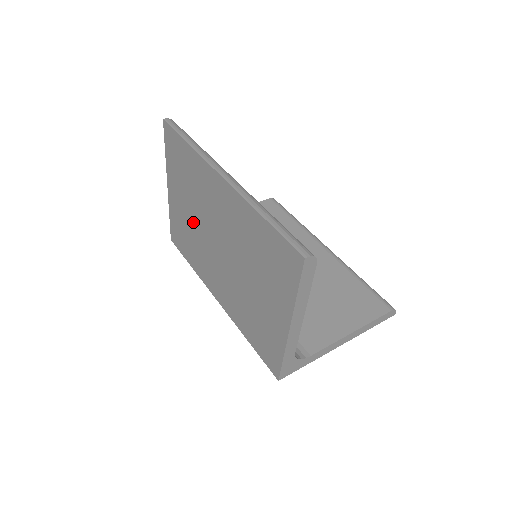
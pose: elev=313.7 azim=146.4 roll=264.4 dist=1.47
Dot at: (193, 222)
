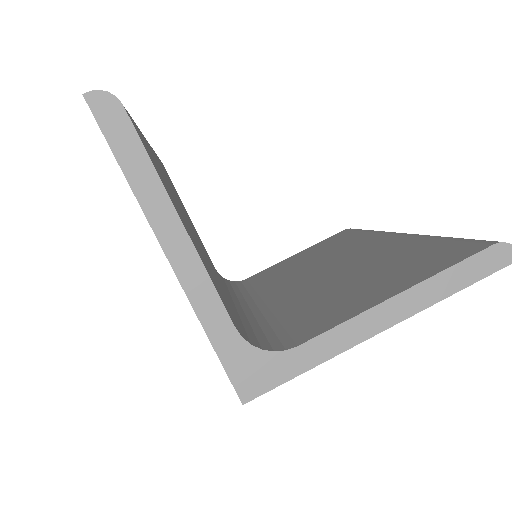
Dot at: occluded
